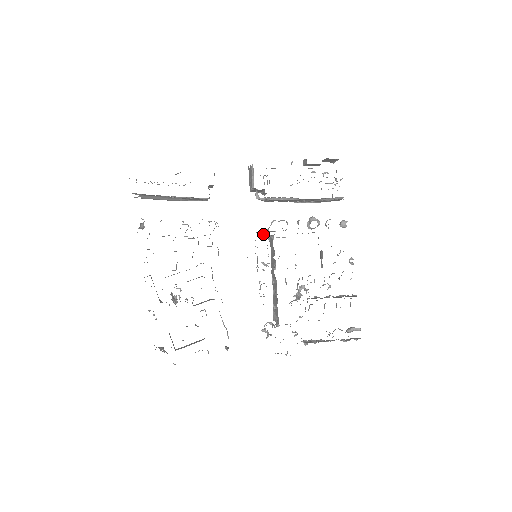
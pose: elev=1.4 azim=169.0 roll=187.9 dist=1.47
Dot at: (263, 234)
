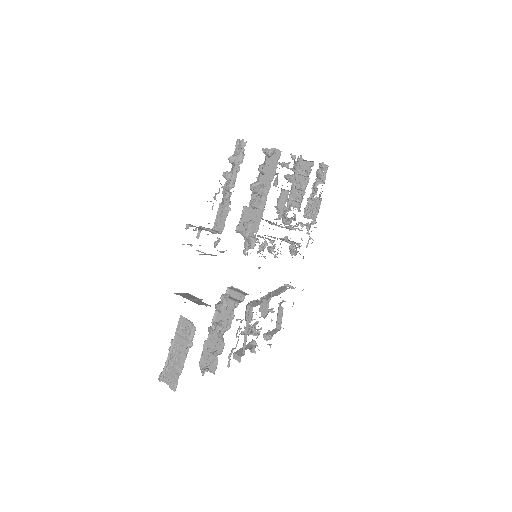
Dot at: occluded
